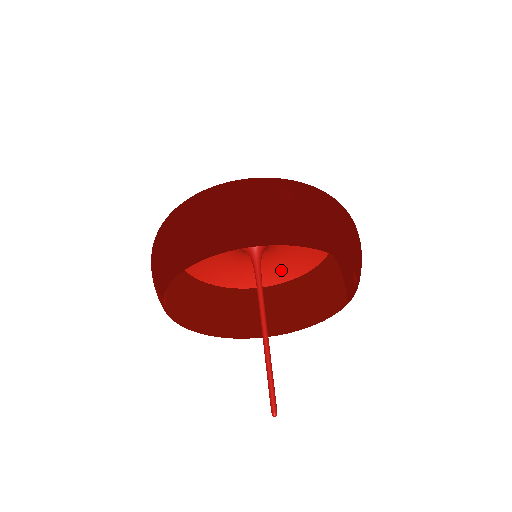
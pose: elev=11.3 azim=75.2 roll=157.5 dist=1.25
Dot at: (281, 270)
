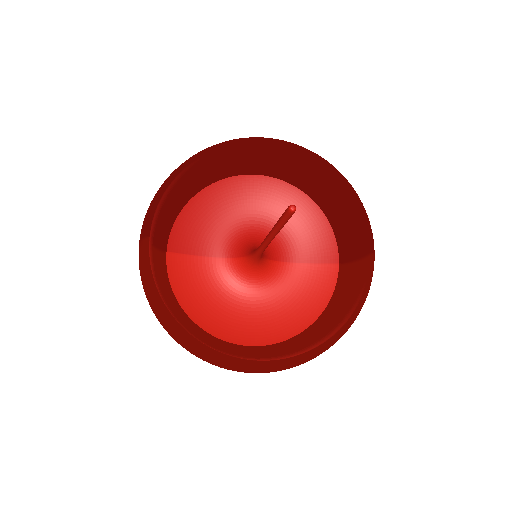
Dot at: (297, 313)
